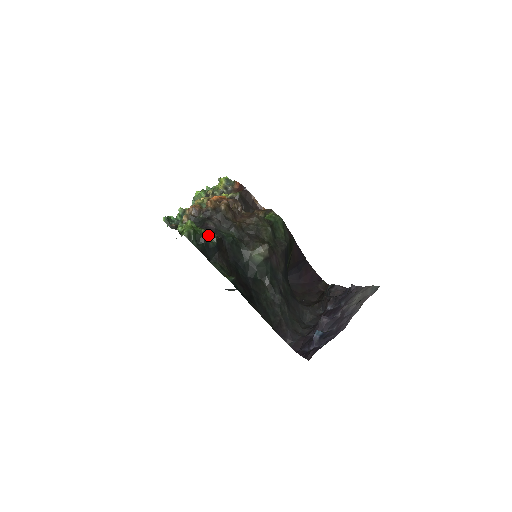
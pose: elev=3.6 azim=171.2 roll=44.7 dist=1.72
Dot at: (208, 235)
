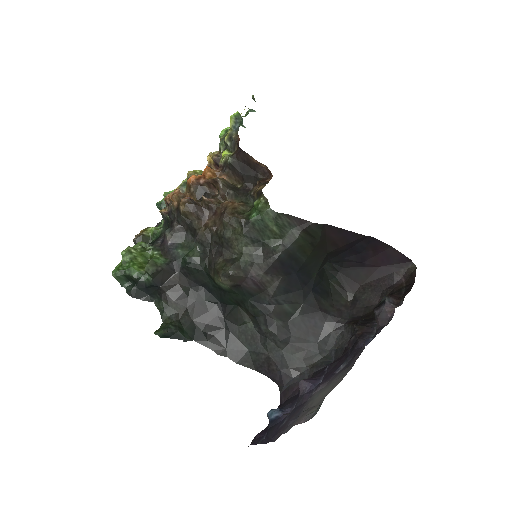
Dot at: (147, 267)
